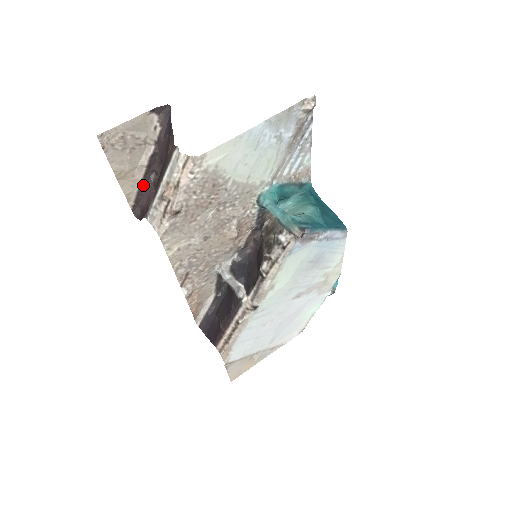
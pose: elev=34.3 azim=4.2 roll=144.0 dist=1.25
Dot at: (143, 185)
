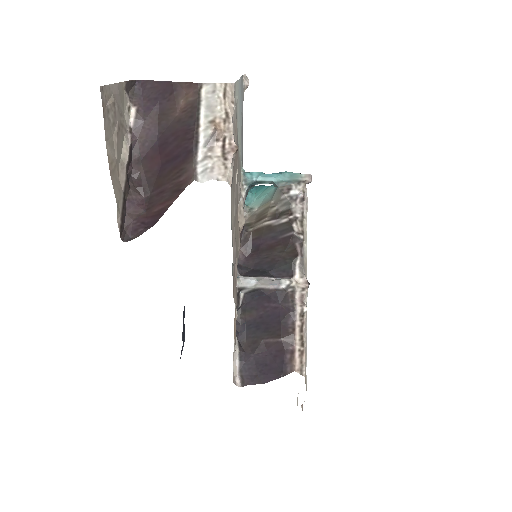
Dot at: (125, 193)
